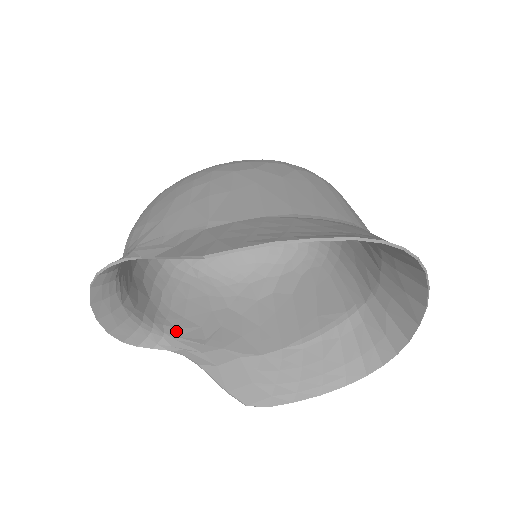
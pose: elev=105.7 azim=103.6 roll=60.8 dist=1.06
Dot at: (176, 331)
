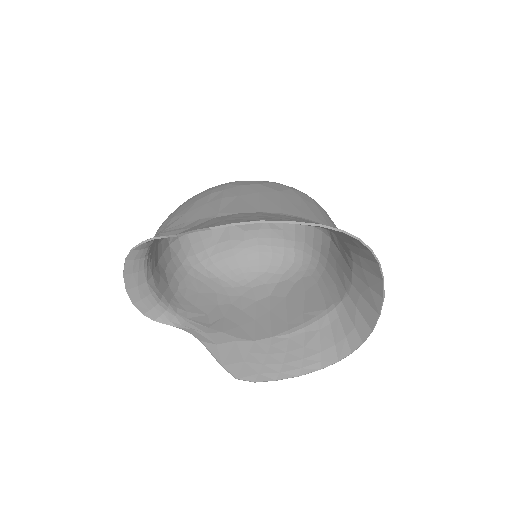
Dot at: (186, 314)
